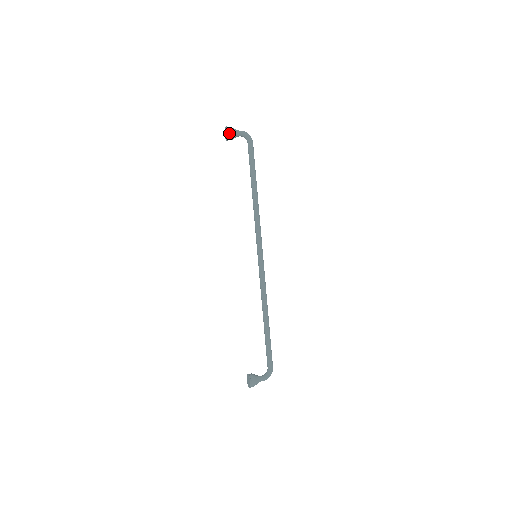
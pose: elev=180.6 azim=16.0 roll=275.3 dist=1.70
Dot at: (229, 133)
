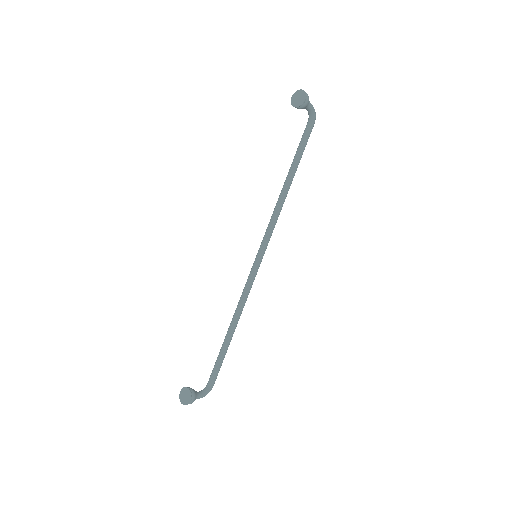
Dot at: (305, 101)
